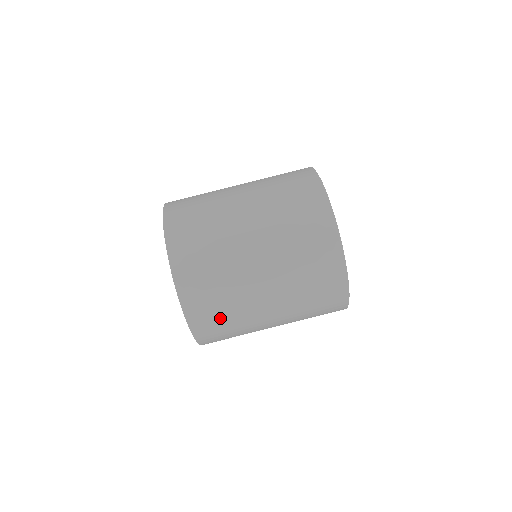
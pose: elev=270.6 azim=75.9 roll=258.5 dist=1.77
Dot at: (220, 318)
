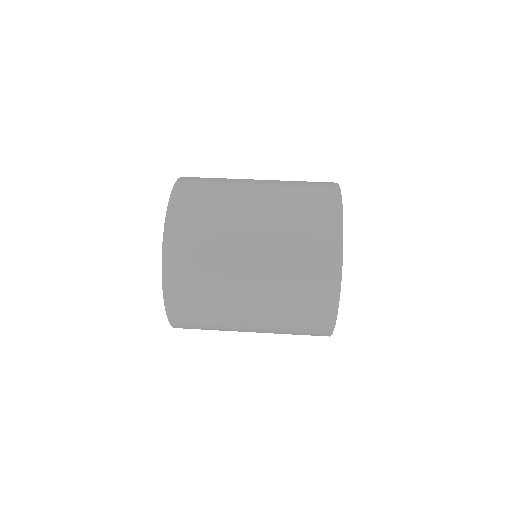
Dot at: (201, 213)
